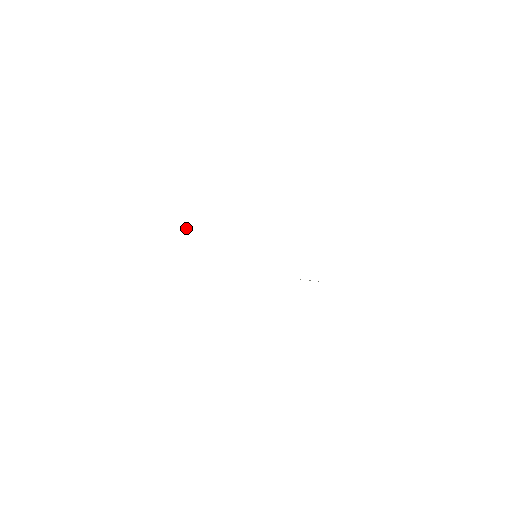
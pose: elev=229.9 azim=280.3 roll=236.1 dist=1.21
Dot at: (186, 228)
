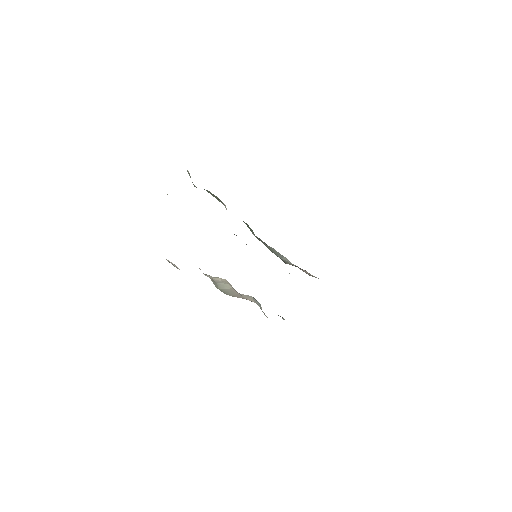
Dot at: occluded
